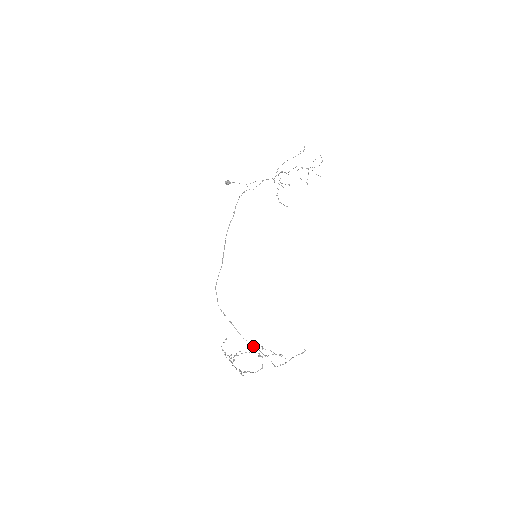
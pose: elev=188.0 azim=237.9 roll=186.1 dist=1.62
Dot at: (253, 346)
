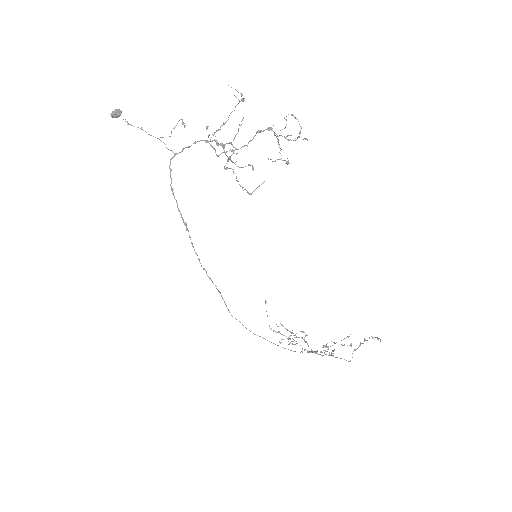
Dot at: (316, 353)
